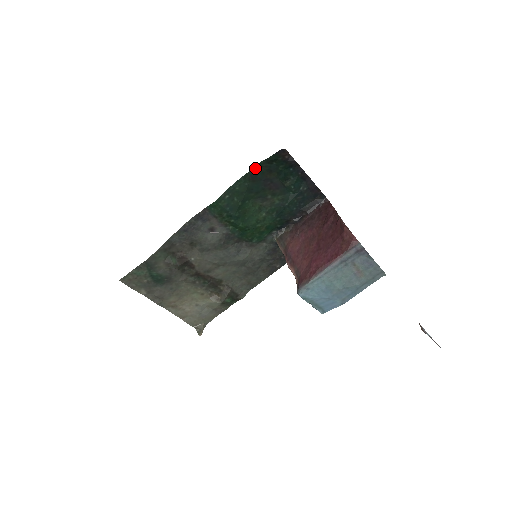
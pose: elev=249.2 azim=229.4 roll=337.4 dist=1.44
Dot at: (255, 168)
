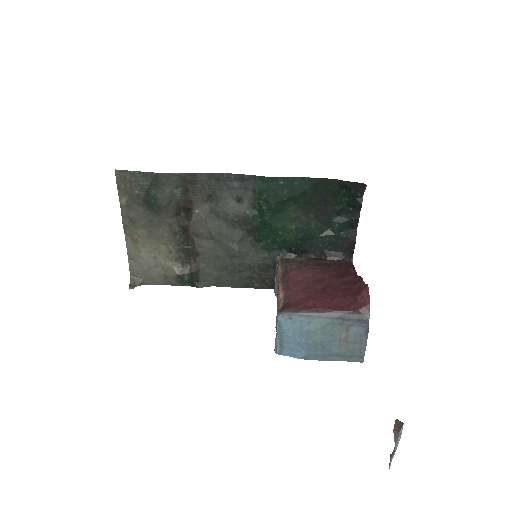
Dot at: (326, 180)
